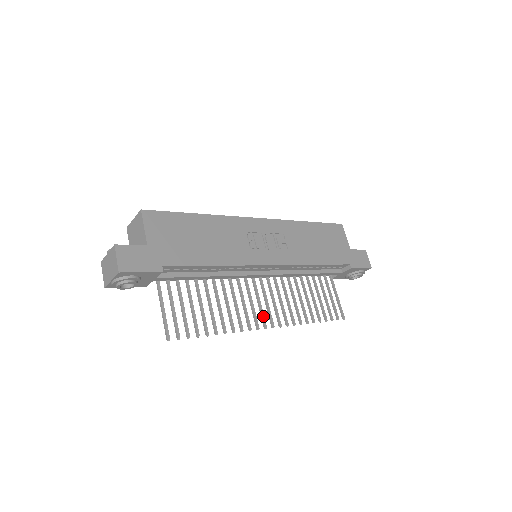
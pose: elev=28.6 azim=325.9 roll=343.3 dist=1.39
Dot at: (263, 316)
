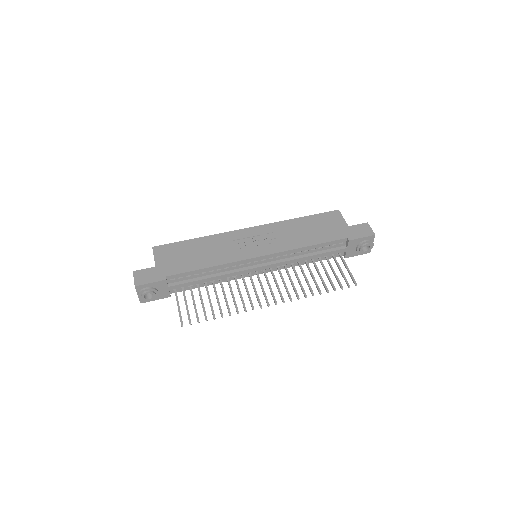
Dot at: (266, 297)
